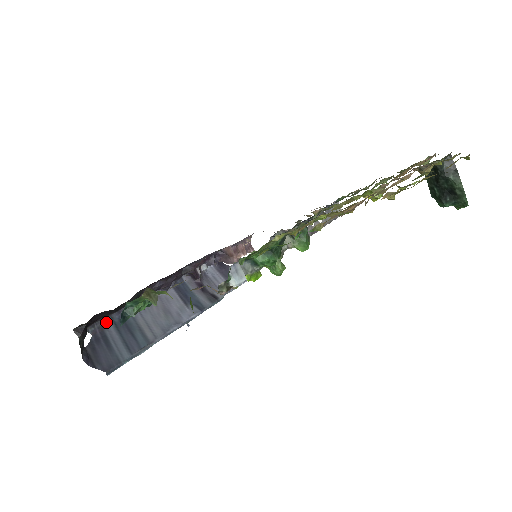
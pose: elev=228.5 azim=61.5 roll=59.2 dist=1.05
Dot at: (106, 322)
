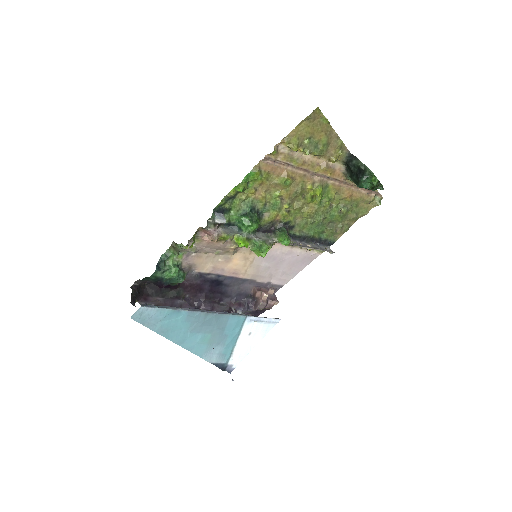
Dot at: occluded
